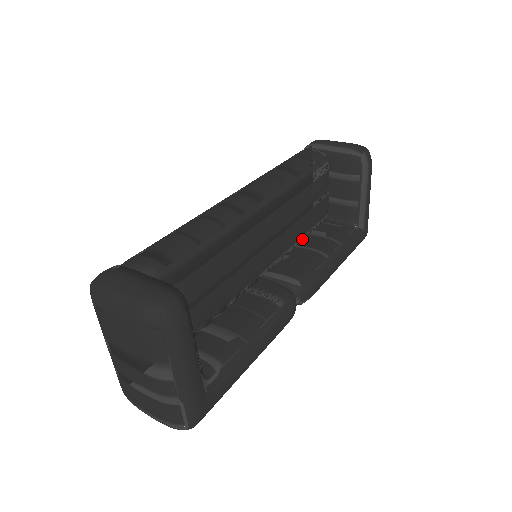
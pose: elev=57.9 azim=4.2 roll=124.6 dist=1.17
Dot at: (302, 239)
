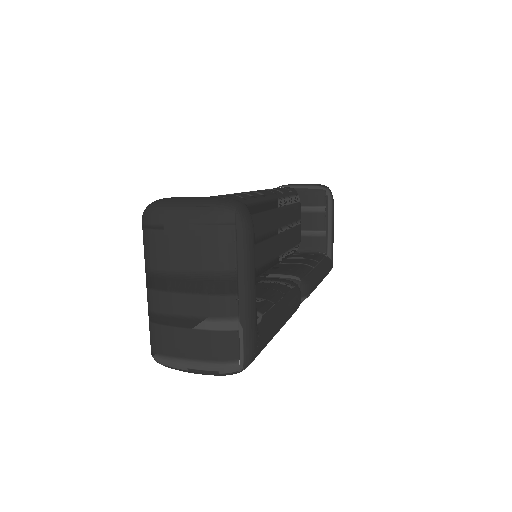
Dot at: (287, 255)
